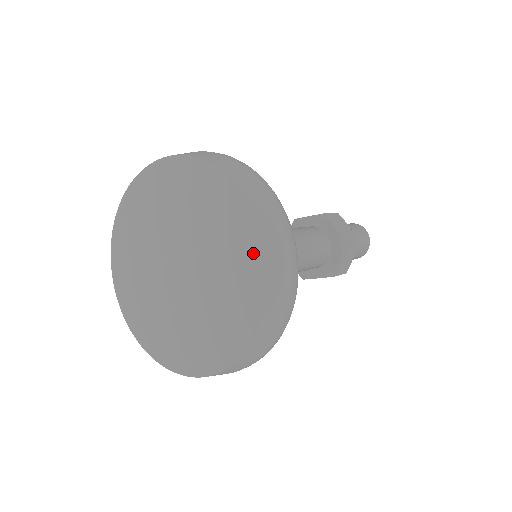
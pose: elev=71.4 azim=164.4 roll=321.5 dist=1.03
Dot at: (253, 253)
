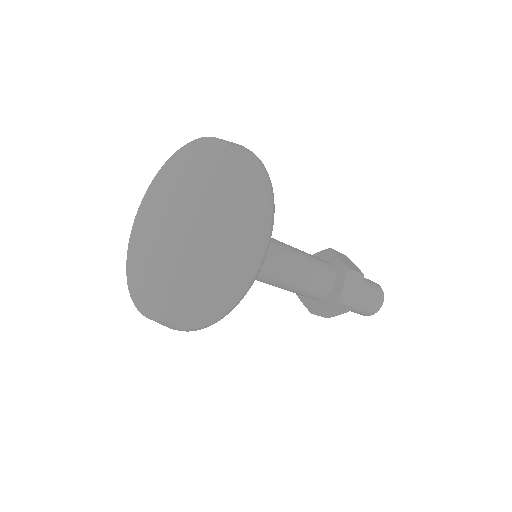
Dot at: (207, 275)
